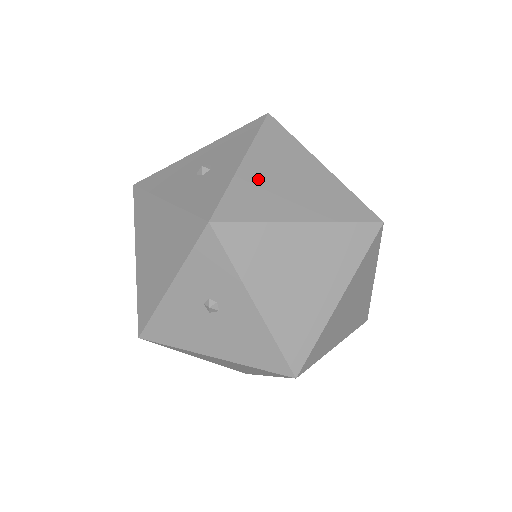
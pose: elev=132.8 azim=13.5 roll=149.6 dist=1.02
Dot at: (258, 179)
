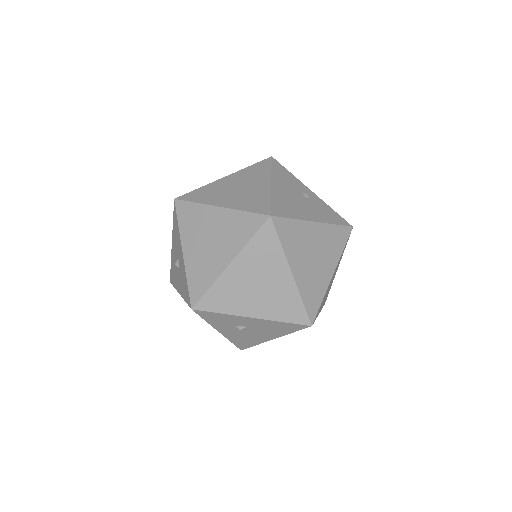
Dot at: (196, 257)
